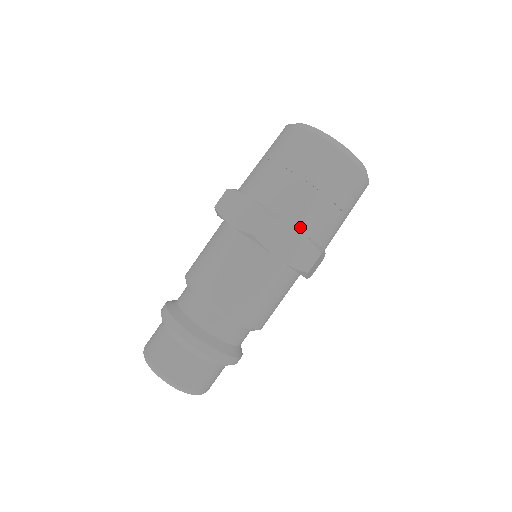
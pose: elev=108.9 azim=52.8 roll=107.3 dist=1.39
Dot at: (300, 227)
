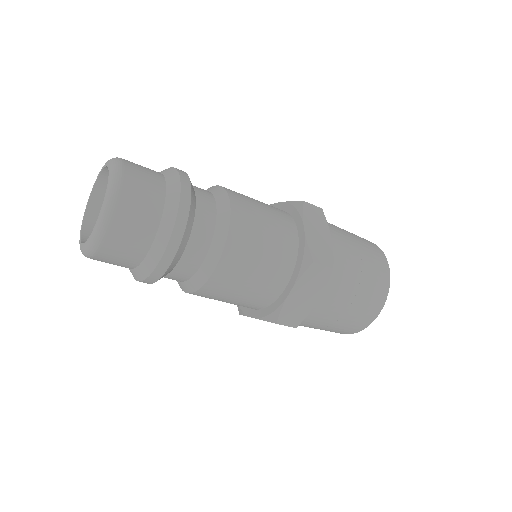
Dot at: (332, 242)
